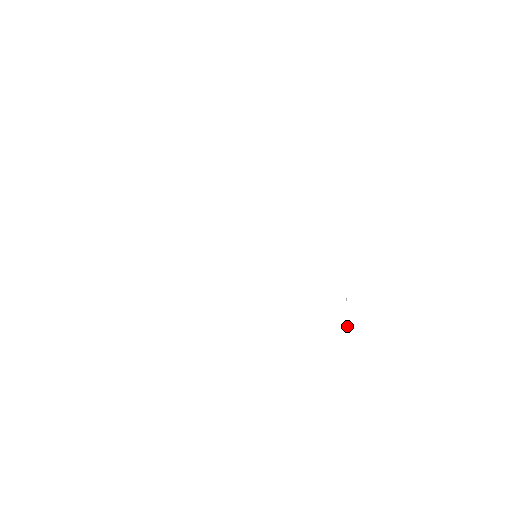
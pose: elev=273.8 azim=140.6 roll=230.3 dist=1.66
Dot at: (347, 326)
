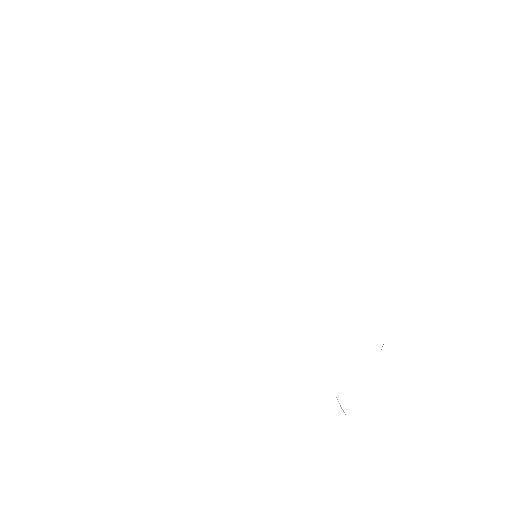
Dot at: occluded
